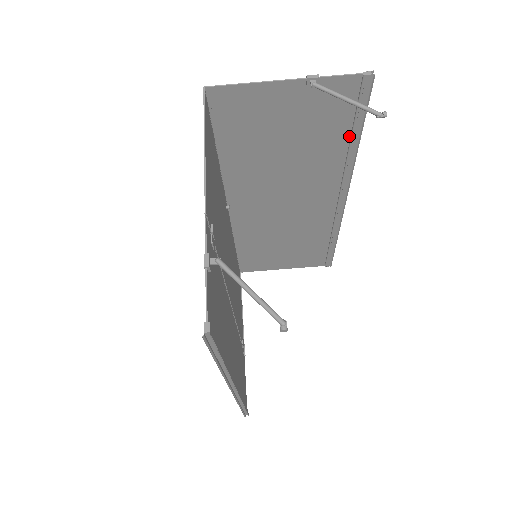
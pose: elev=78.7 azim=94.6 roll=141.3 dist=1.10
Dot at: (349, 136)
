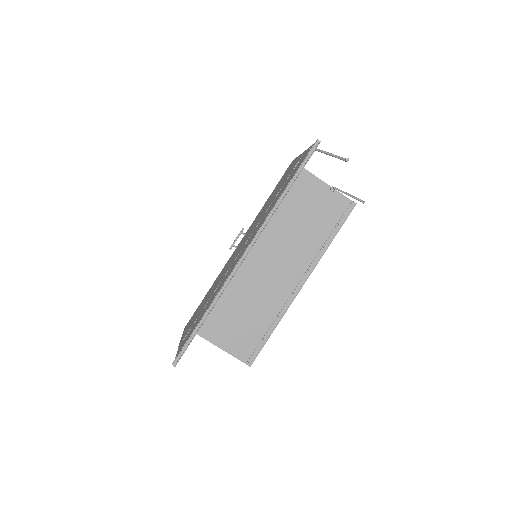
Dot at: (330, 234)
